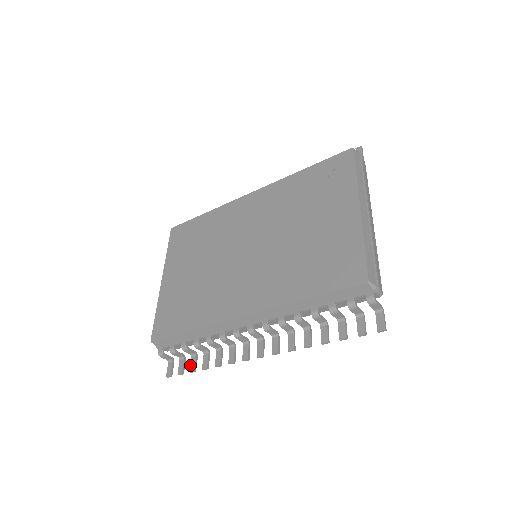
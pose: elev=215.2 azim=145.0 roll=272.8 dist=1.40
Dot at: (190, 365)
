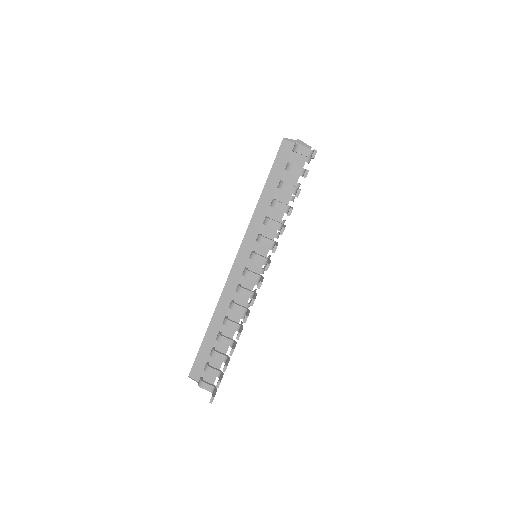
Dot at: occluded
